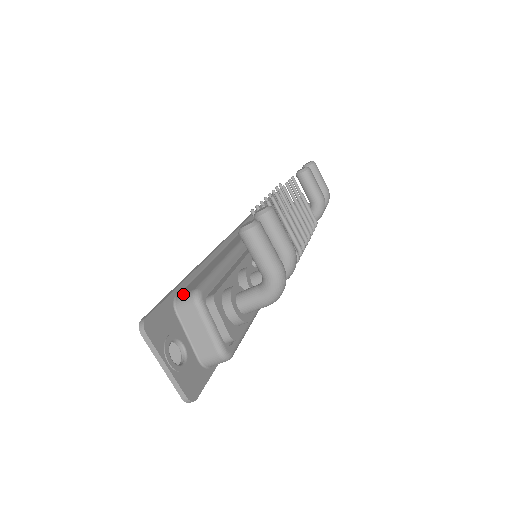
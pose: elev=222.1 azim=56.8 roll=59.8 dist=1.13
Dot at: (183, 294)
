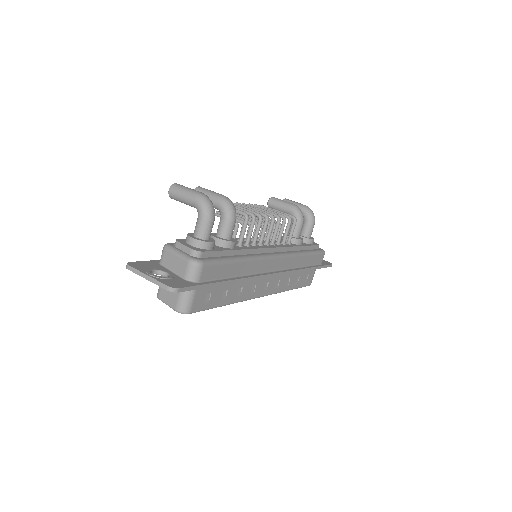
Dot at: occluded
